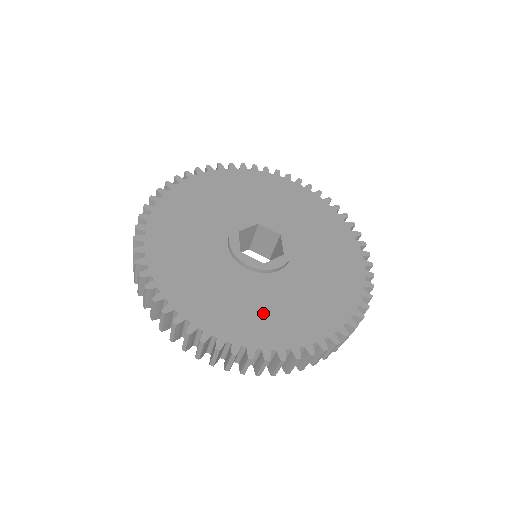
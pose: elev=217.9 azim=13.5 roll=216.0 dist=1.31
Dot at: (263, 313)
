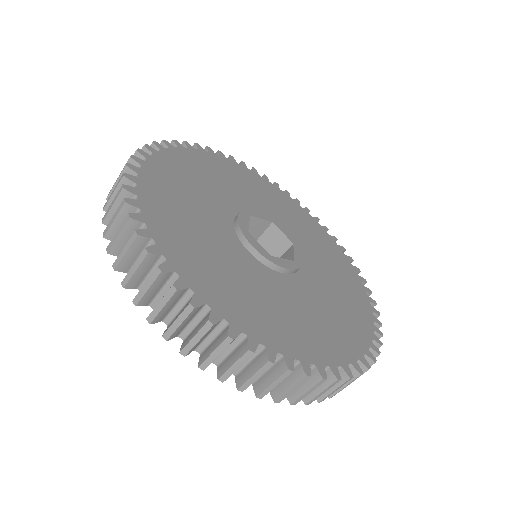
Dot at: (258, 301)
